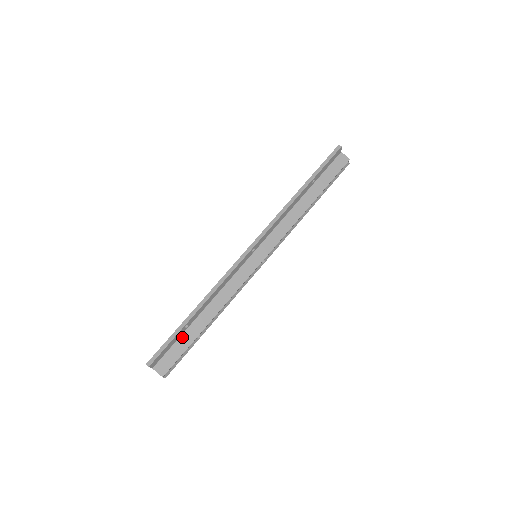
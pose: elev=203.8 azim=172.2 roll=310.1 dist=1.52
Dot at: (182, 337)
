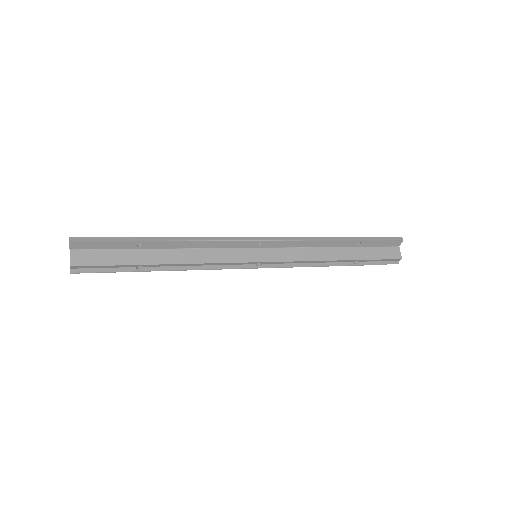
Dot at: (126, 251)
